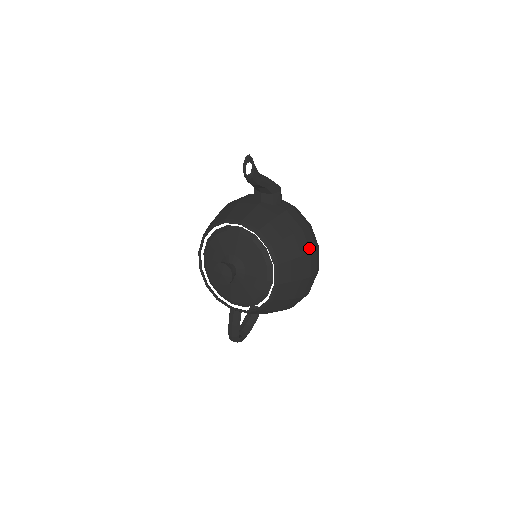
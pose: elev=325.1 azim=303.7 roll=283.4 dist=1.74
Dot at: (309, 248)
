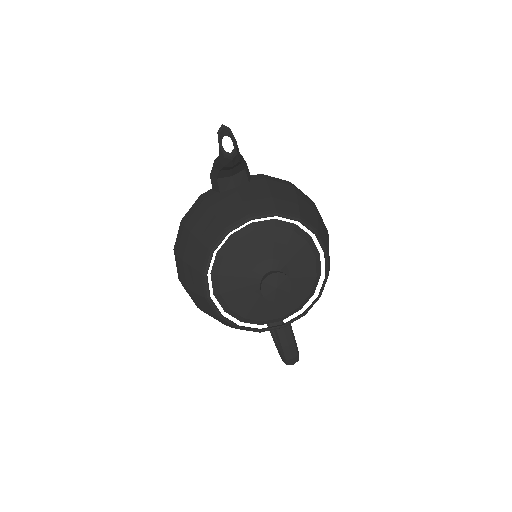
Dot at: (311, 201)
